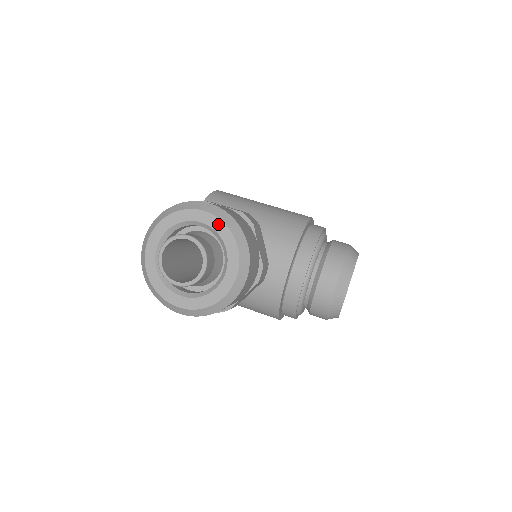
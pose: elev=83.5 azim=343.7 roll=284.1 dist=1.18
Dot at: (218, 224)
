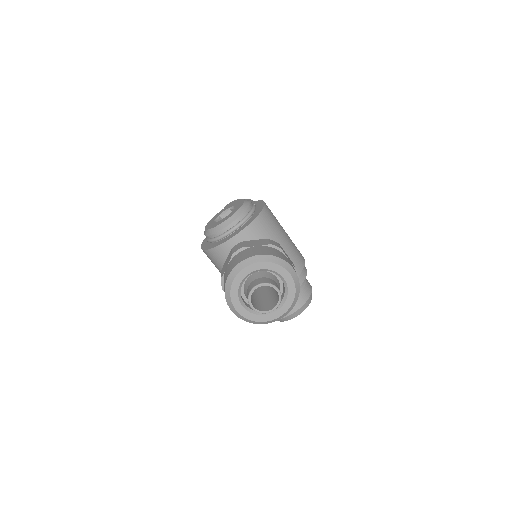
Dot at: (292, 286)
